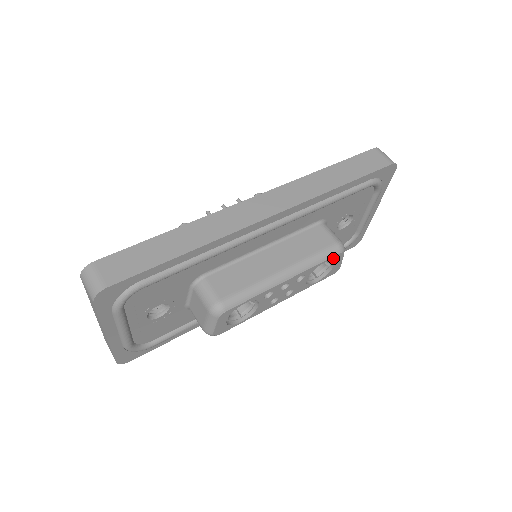
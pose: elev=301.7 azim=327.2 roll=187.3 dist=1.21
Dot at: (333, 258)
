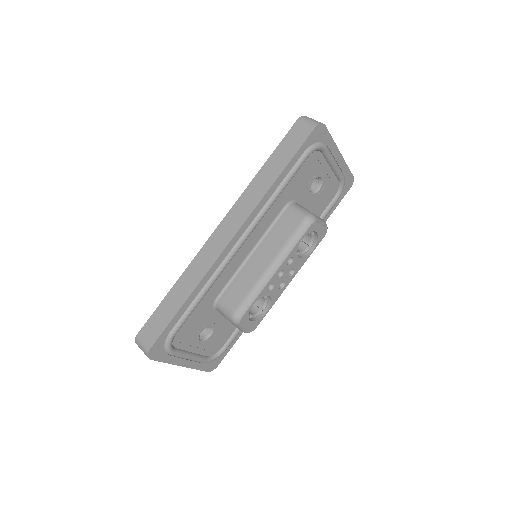
Dot at: (308, 231)
